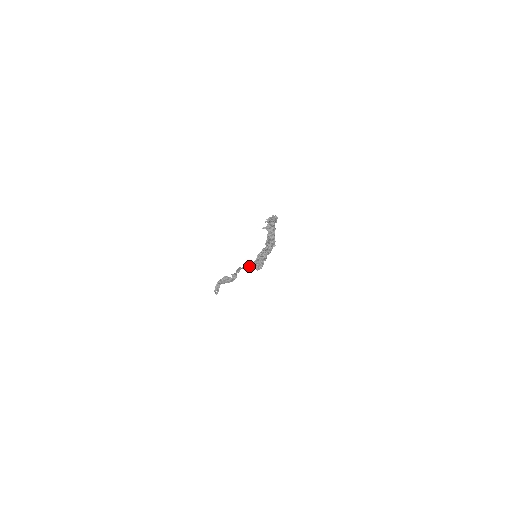
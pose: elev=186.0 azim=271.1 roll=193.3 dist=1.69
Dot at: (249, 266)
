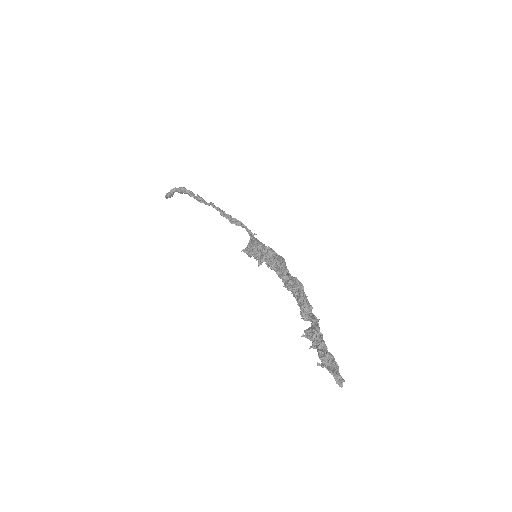
Dot at: (233, 223)
